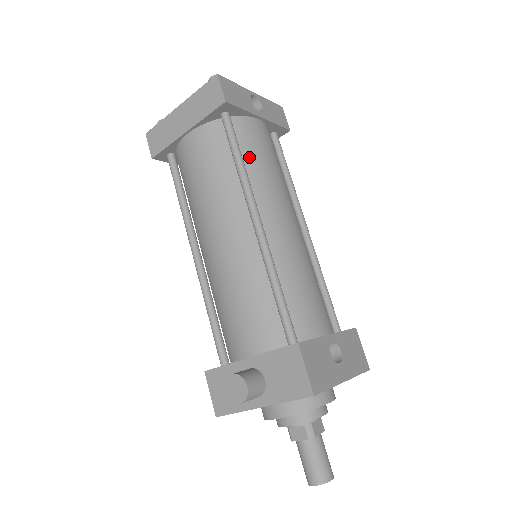
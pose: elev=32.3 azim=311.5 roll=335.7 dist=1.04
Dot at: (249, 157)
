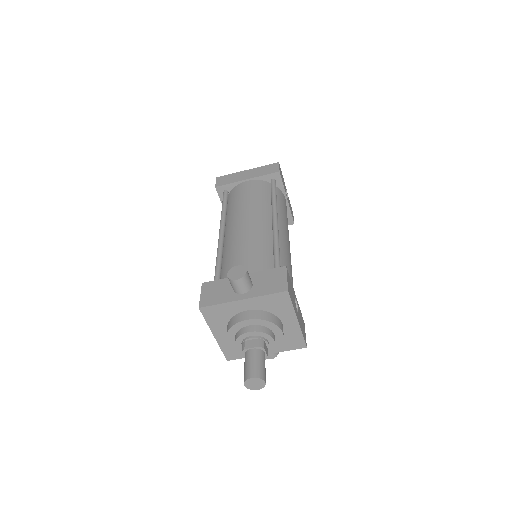
Dot at: (278, 203)
